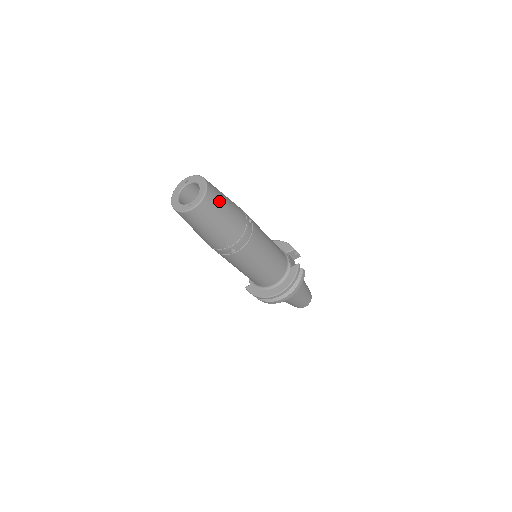
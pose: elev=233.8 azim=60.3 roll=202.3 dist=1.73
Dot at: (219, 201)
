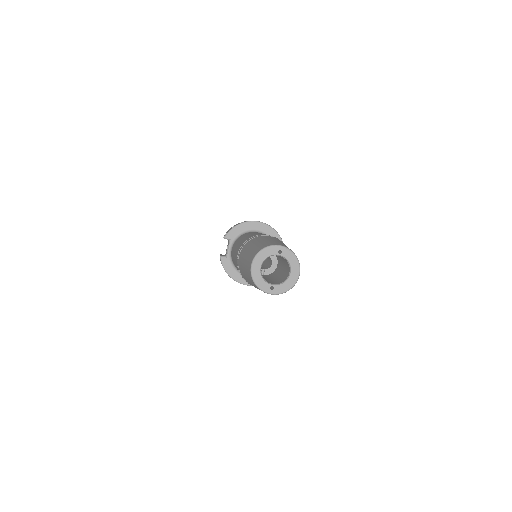
Dot at: occluded
